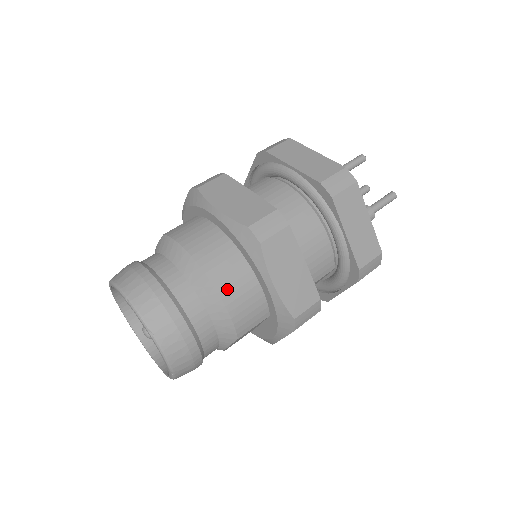
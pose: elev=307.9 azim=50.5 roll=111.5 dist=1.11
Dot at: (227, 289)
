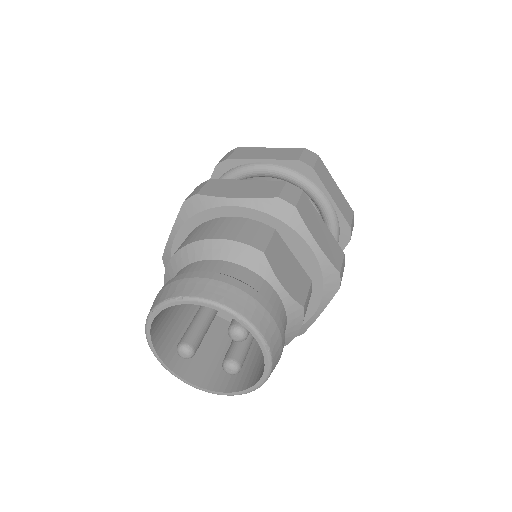
Dot at: (210, 234)
